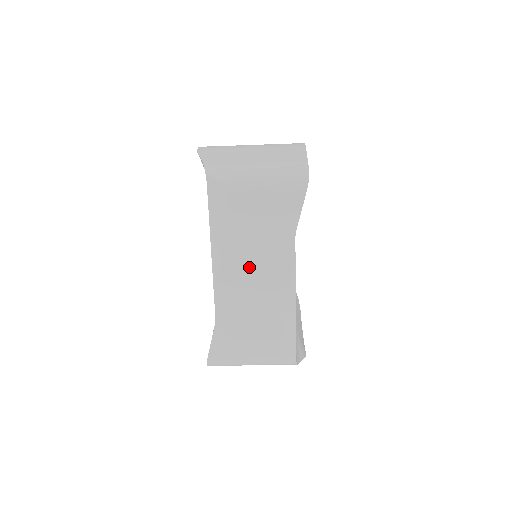
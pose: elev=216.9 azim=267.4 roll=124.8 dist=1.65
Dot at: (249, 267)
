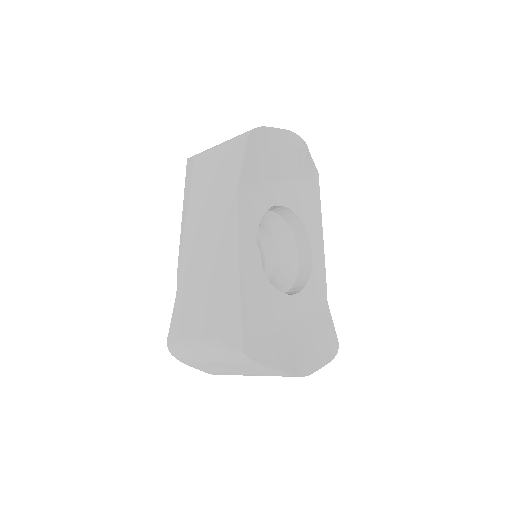
Dot at: (203, 231)
